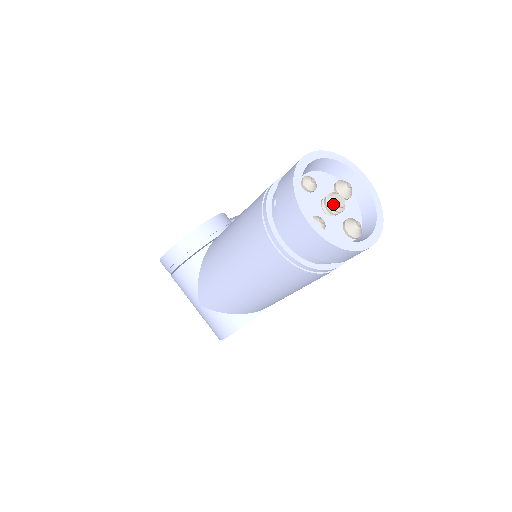
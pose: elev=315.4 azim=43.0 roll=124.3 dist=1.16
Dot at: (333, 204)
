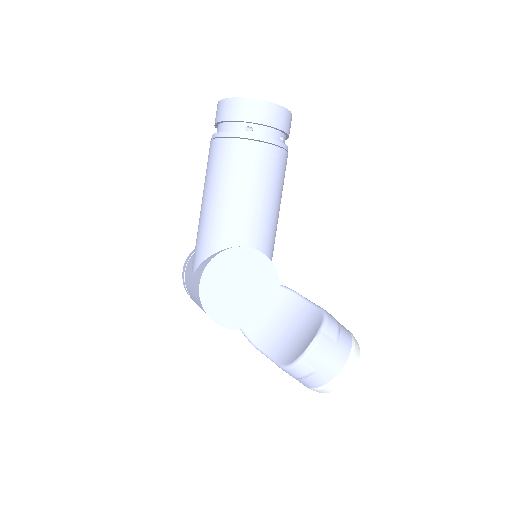
Dot at: occluded
